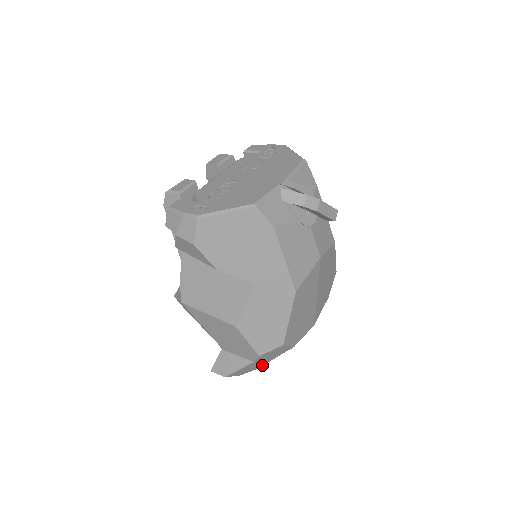
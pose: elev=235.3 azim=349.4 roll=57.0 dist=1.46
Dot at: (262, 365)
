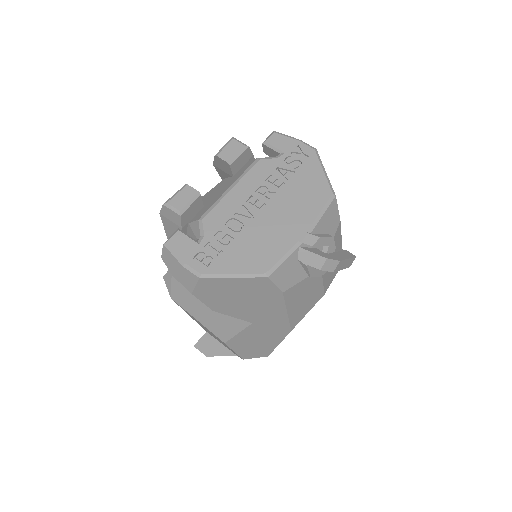
Dot at: occluded
